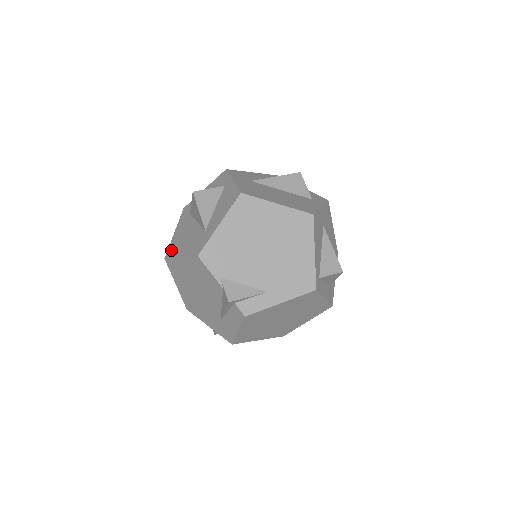
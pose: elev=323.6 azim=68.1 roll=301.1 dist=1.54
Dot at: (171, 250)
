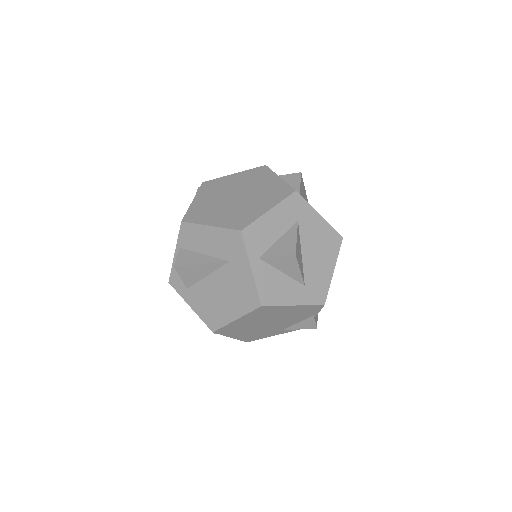
Dot at: occluded
